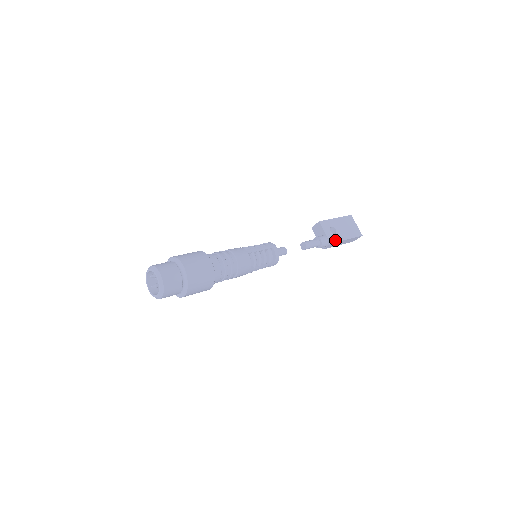
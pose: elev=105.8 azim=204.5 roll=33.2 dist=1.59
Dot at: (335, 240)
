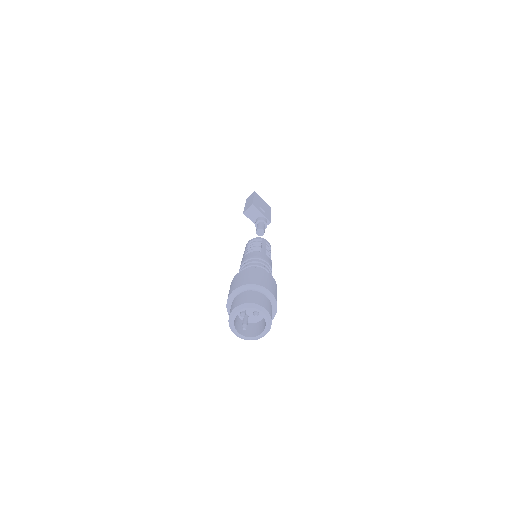
Dot at: (269, 218)
